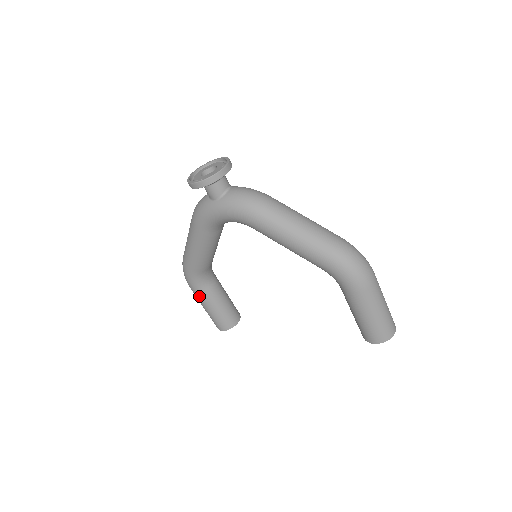
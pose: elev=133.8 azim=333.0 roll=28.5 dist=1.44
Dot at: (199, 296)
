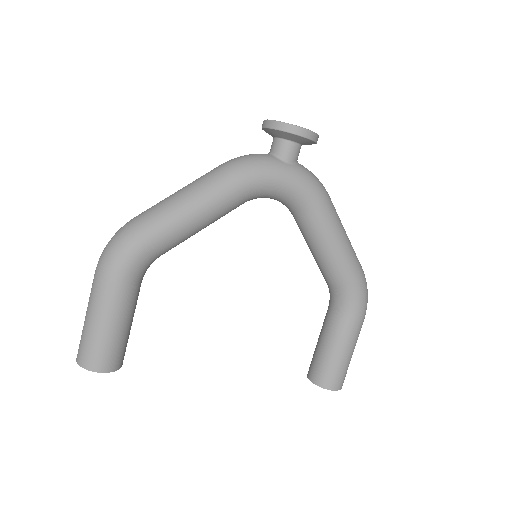
Dot at: (119, 294)
